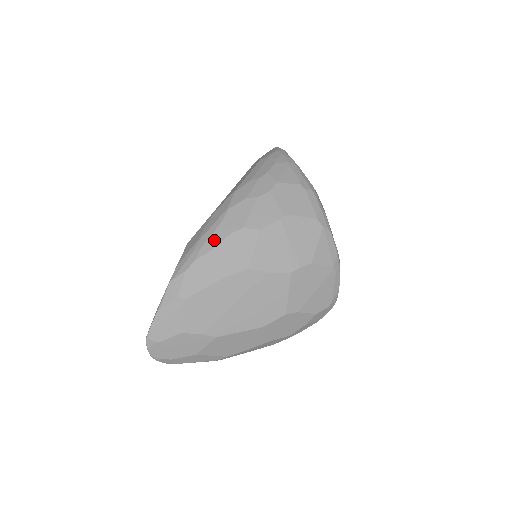
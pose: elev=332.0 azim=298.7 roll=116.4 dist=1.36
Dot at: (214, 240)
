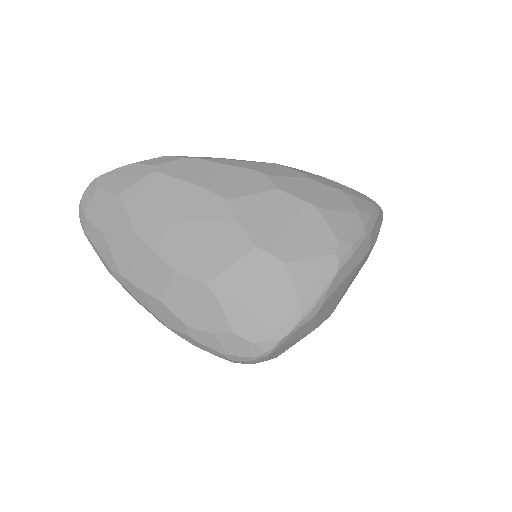
Dot at: (235, 163)
